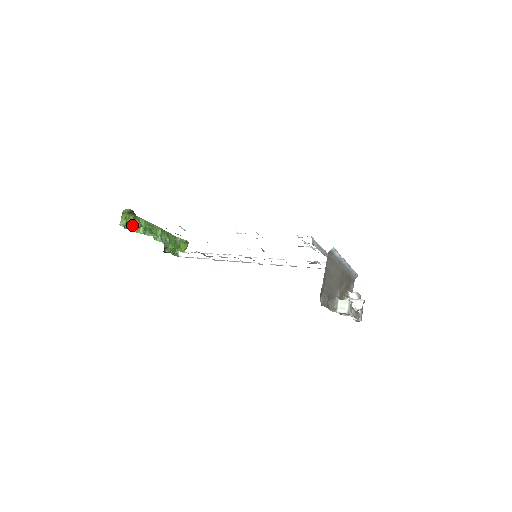
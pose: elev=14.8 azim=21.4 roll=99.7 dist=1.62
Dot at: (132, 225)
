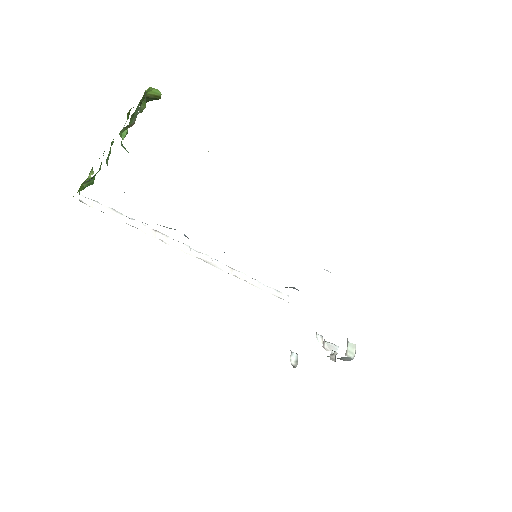
Dot at: (132, 118)
